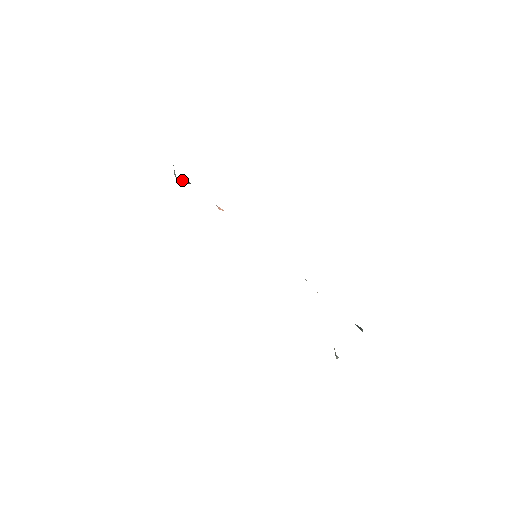
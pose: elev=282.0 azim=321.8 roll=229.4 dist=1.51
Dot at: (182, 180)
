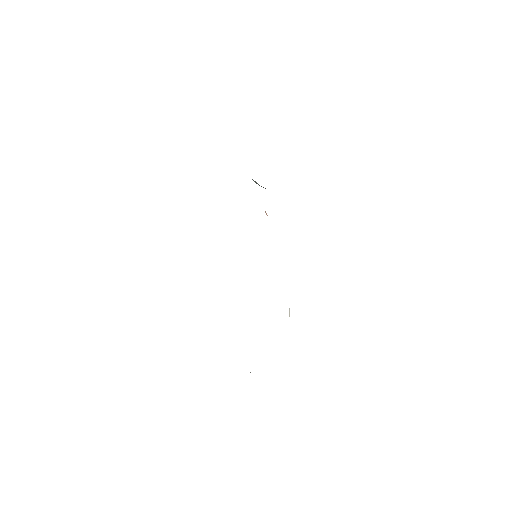
Dot at: occluded
